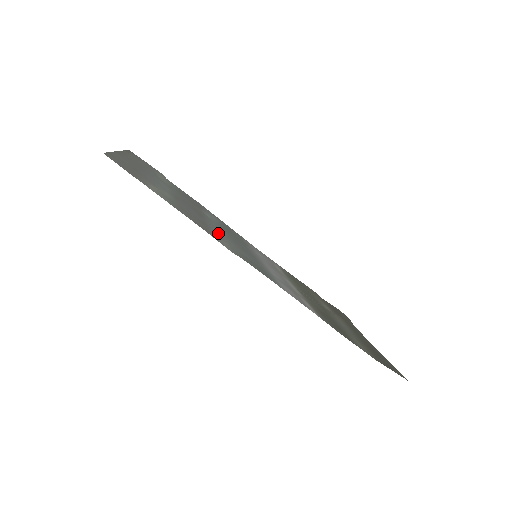
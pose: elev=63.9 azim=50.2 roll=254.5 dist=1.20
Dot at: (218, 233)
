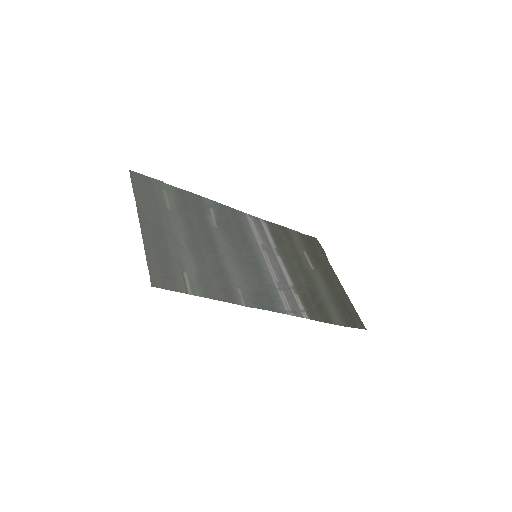
Dot at: (231, 272)
